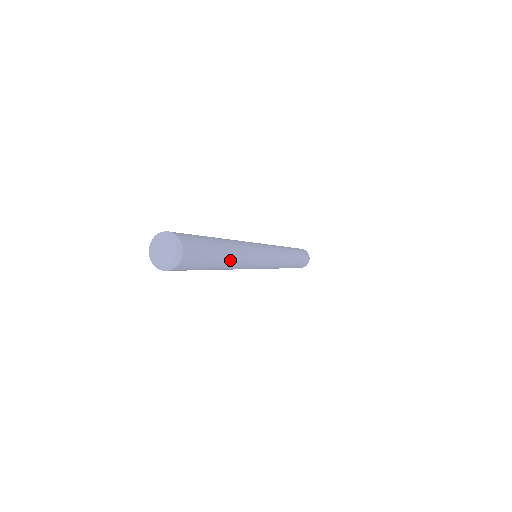
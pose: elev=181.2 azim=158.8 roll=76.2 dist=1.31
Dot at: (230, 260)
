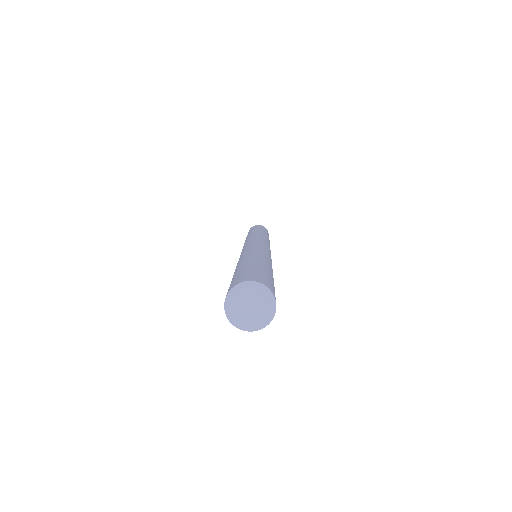
Dot at: occluded
